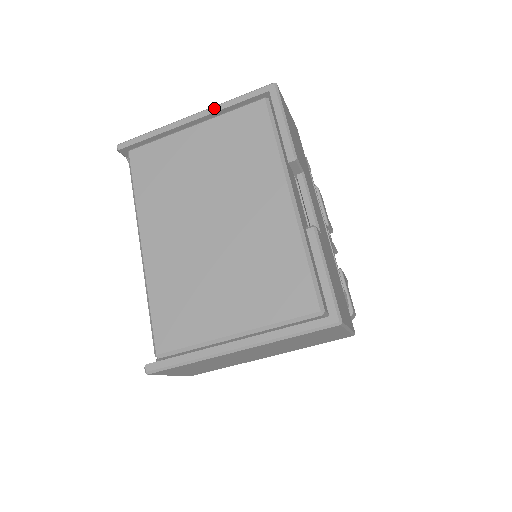
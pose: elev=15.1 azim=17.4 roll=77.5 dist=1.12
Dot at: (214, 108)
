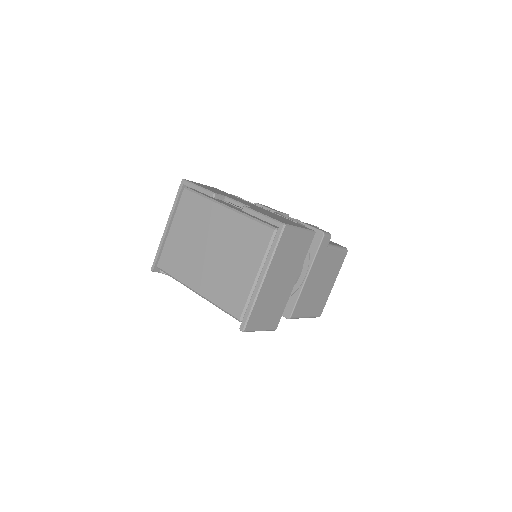
Dot at: (171, 213)
